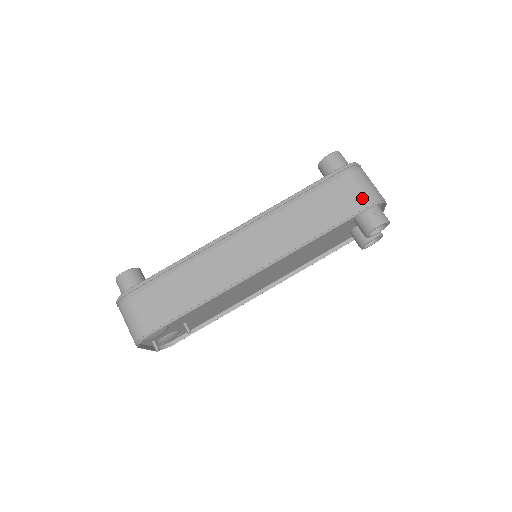
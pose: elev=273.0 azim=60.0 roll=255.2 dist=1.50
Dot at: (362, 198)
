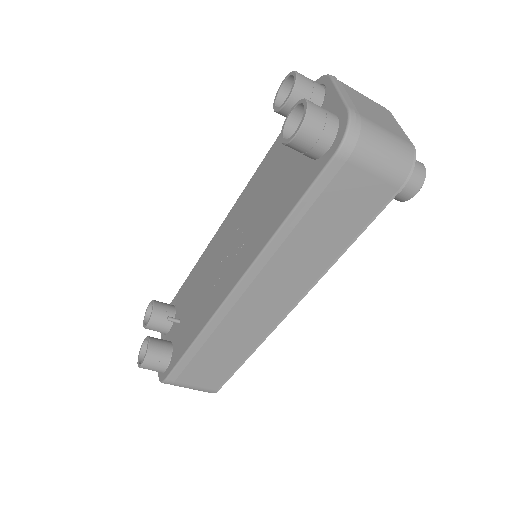
Dot at: (384, 186)
